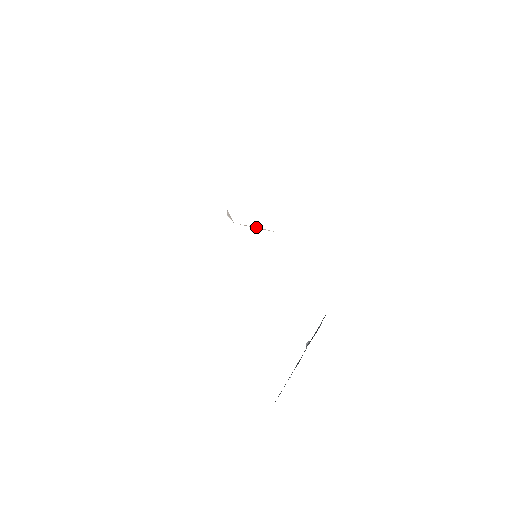
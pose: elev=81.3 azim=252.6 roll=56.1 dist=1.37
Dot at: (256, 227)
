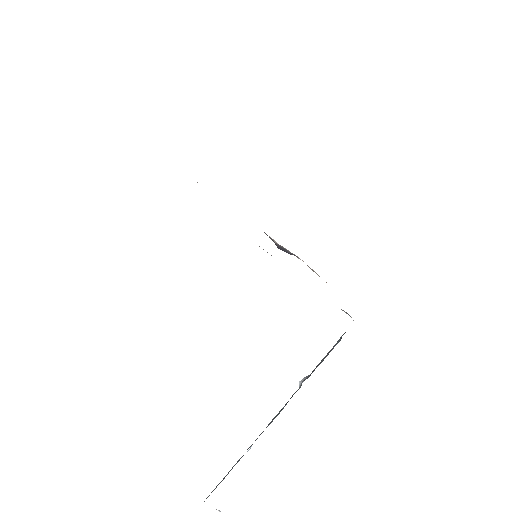
Dot at: occluded
